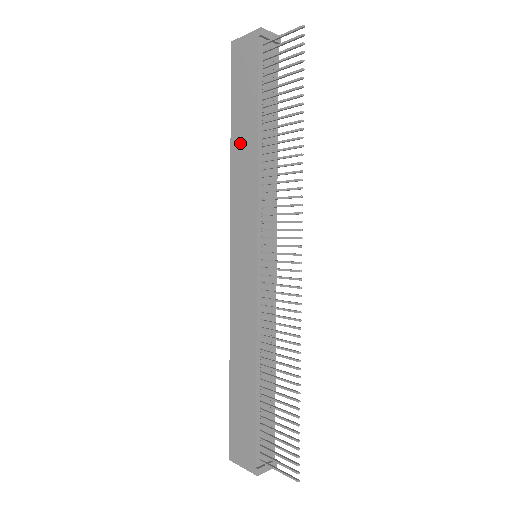
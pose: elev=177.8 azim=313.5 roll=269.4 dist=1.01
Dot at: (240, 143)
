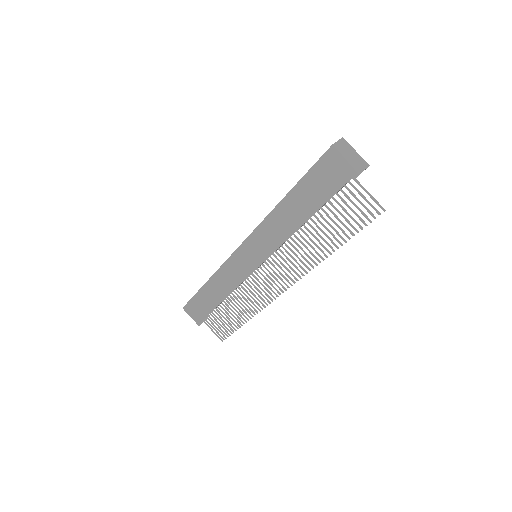
Dot at: (289, 210)
